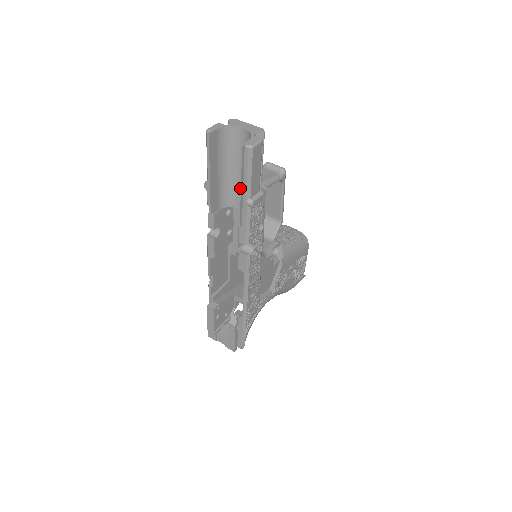
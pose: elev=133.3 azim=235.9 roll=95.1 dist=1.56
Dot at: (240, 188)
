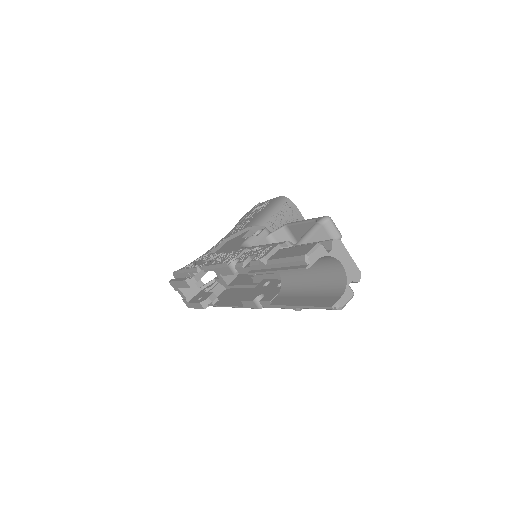
Dot at: (299, 307)
